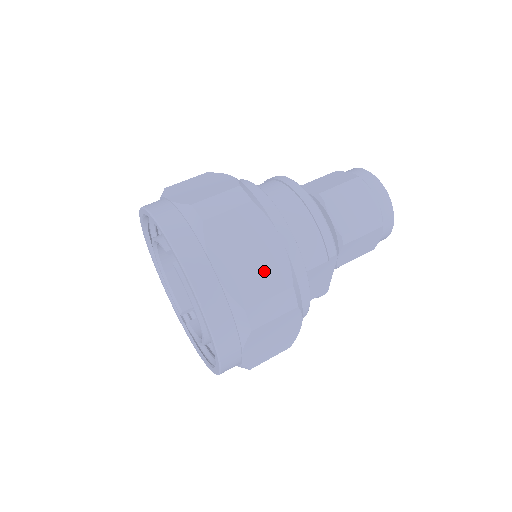
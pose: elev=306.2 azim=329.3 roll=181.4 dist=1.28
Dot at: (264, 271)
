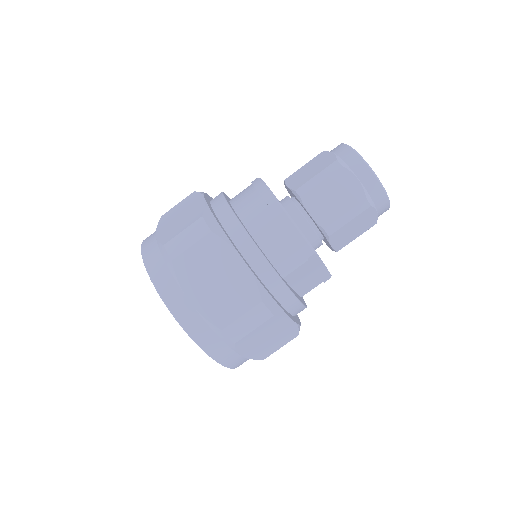
Dot at: (233, 293)
